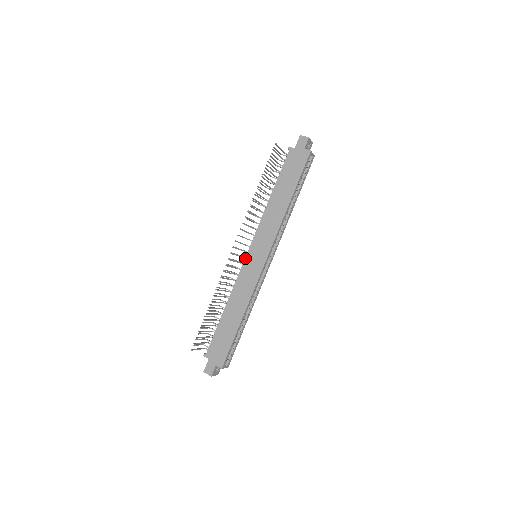
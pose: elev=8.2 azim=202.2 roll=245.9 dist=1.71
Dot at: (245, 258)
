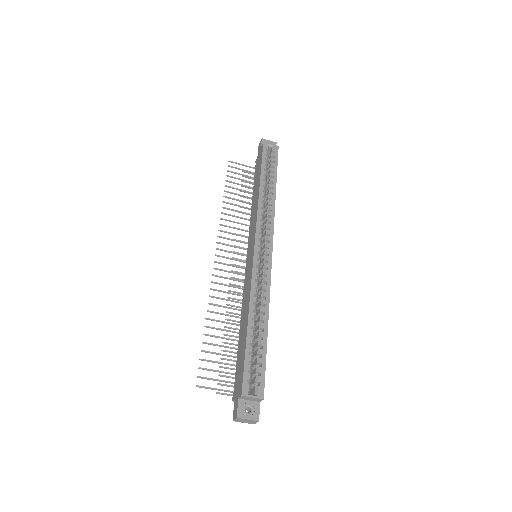
Dot at: occluded
